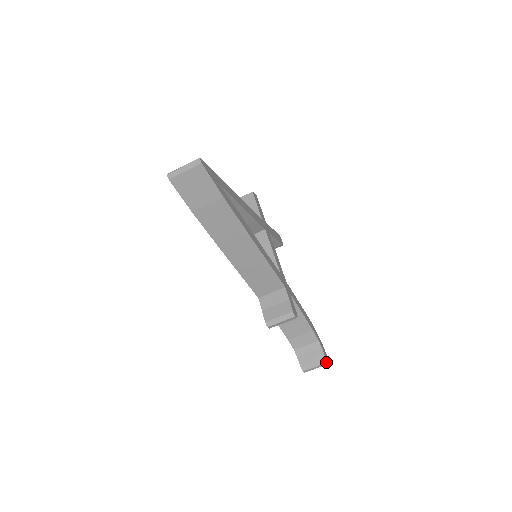
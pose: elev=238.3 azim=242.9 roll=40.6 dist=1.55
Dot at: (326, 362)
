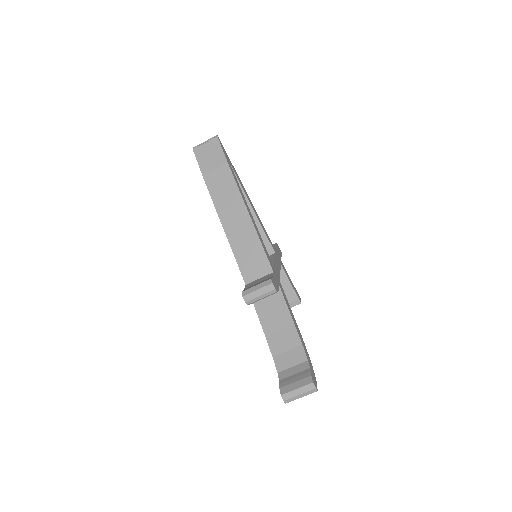
Dot at: (311, 382)
